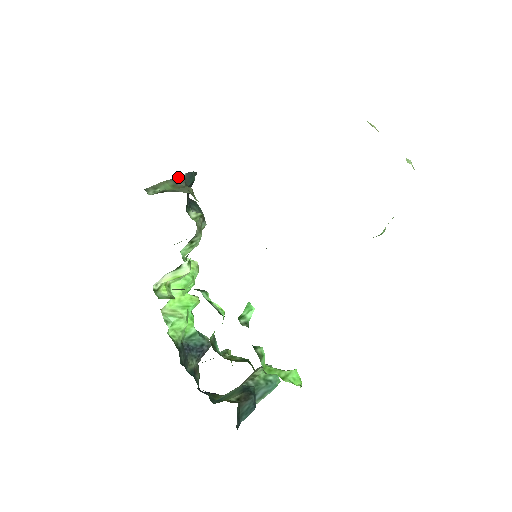
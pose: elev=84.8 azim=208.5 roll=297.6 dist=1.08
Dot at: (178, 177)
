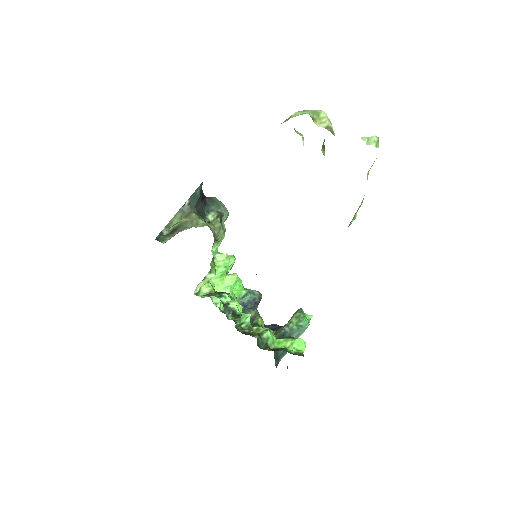
Dot at: (184, 205)
